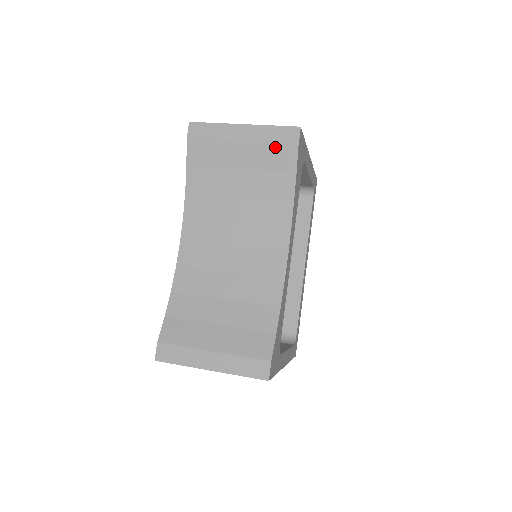
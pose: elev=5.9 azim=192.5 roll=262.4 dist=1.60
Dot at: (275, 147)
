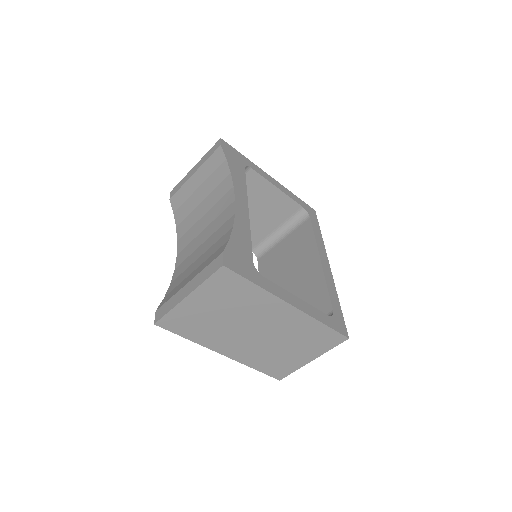
Dot at: (210, 158)
